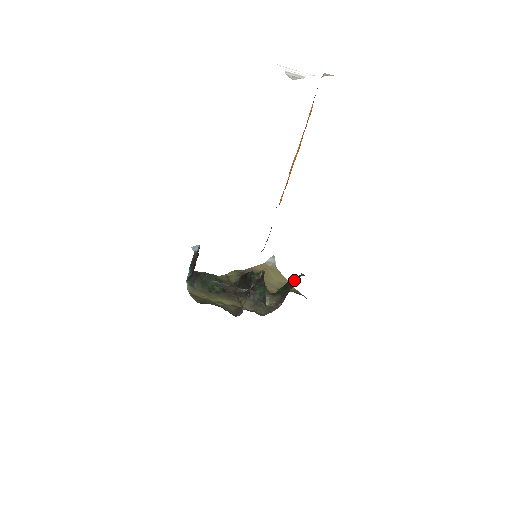
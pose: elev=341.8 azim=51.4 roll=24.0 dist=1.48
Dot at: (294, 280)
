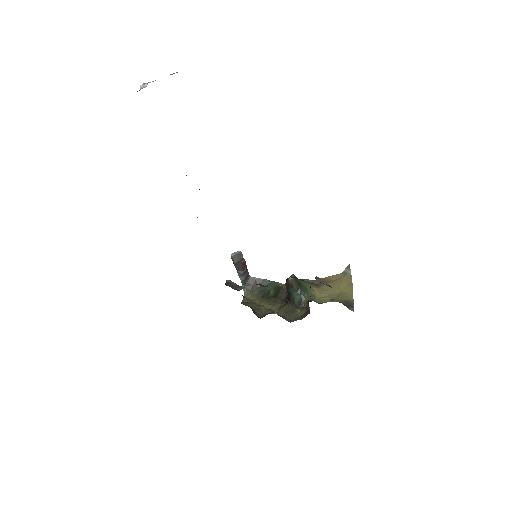
Dot at: occluded
